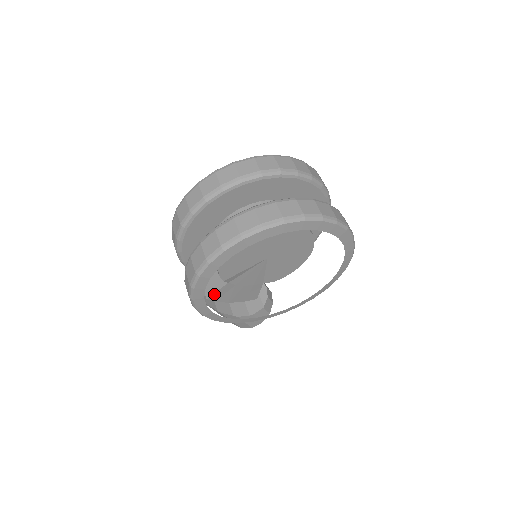
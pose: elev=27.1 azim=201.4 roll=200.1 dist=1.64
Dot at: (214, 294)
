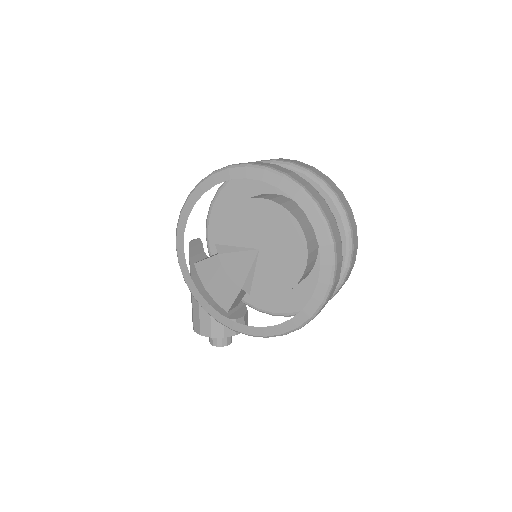
Dot at: (202, 262)
